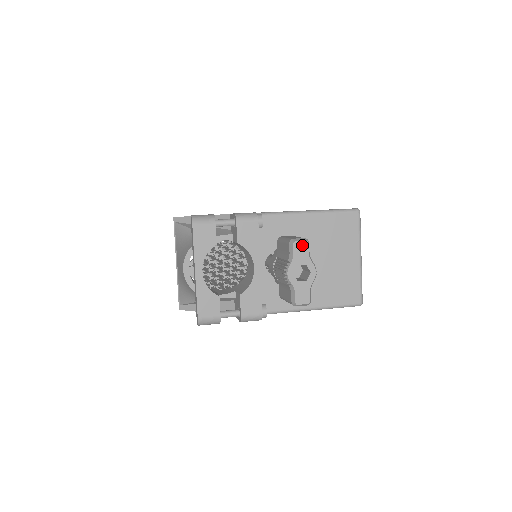
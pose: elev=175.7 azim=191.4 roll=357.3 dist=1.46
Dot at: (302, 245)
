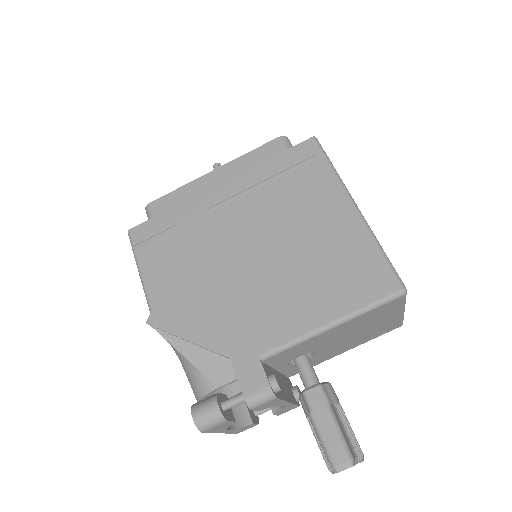
Dot at: occluded
